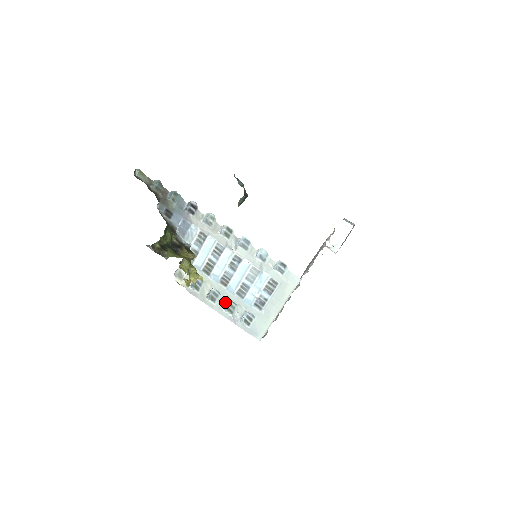
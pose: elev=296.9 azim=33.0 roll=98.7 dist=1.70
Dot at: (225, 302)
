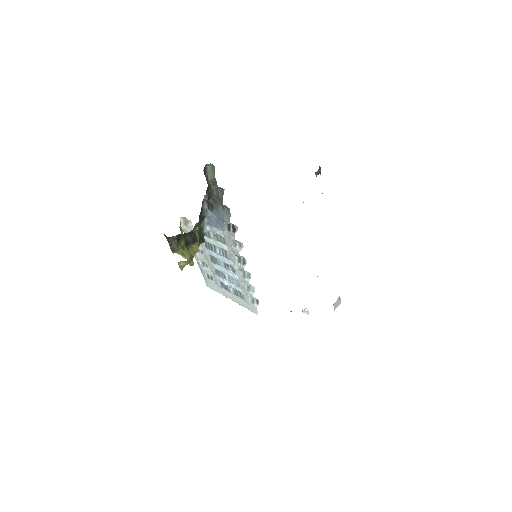
Dot at: (204, 262)
